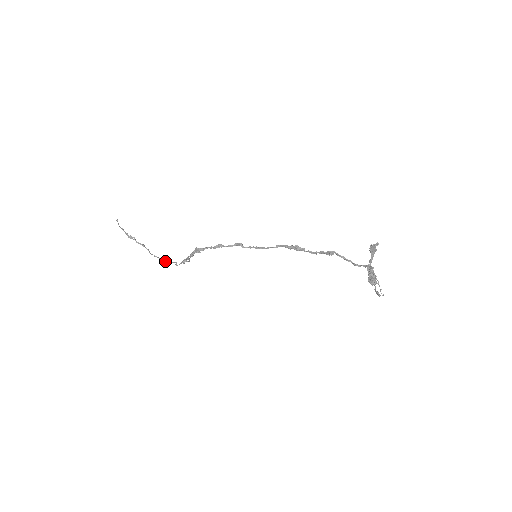
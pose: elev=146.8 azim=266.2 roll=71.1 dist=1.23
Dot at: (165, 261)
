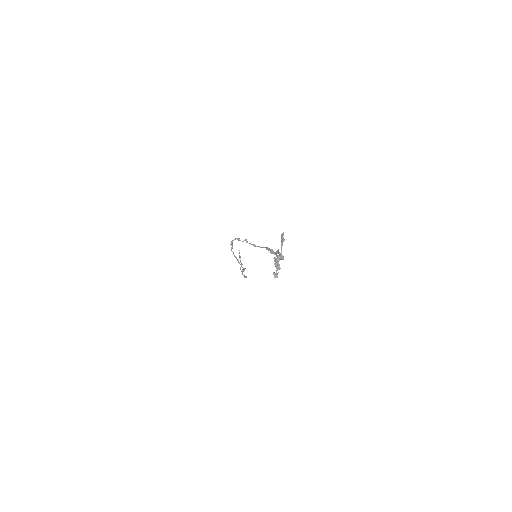
Dot at: (243, 275)
